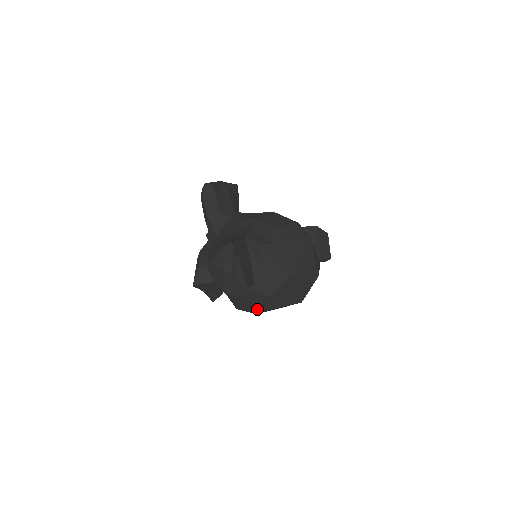
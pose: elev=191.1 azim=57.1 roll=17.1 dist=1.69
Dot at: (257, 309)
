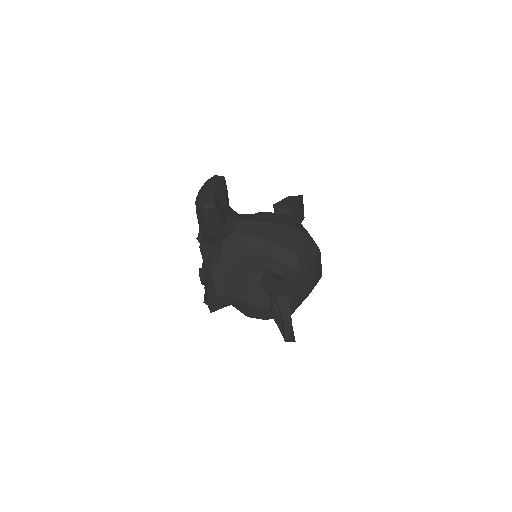
Dot at: occluded
